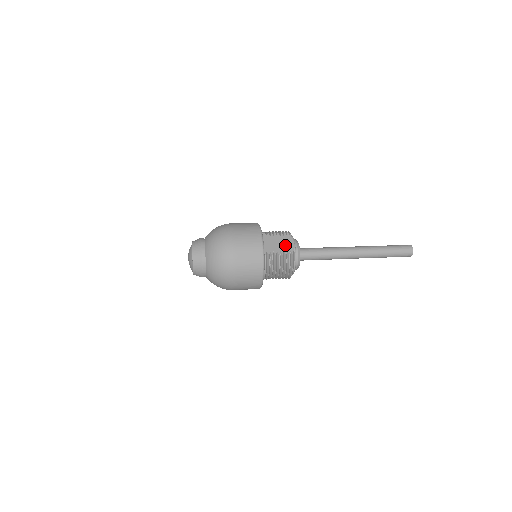
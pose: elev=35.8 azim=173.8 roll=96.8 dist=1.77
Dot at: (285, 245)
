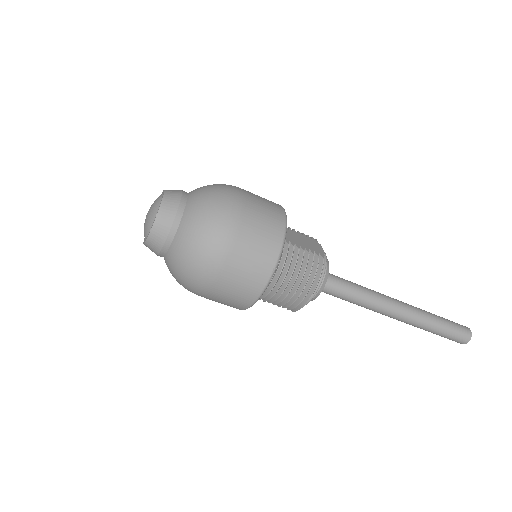
Dot at: (311, 245)
